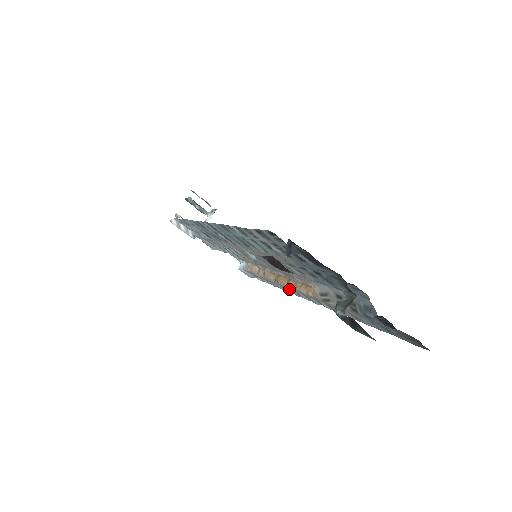
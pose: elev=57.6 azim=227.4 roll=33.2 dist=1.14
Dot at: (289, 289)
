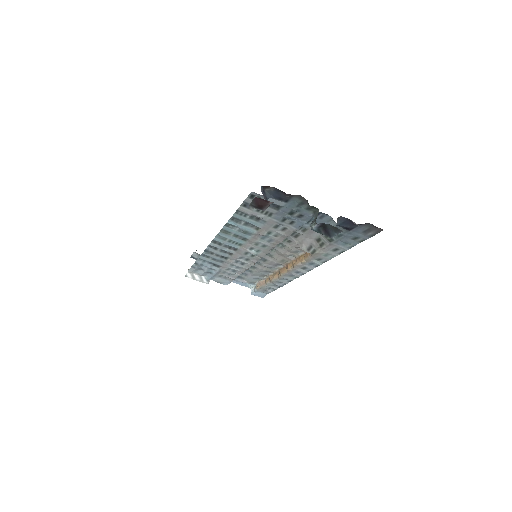
Dot at: (290, 273)
